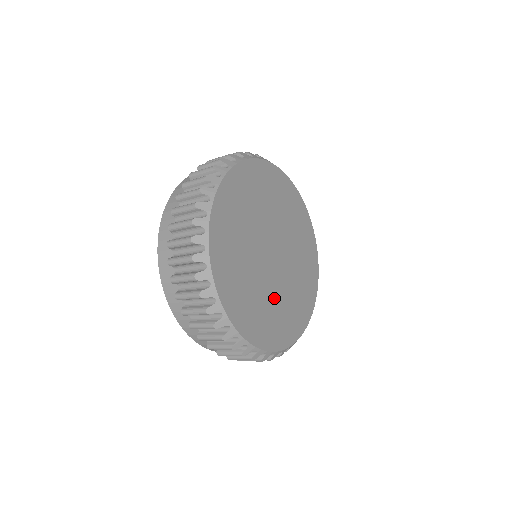
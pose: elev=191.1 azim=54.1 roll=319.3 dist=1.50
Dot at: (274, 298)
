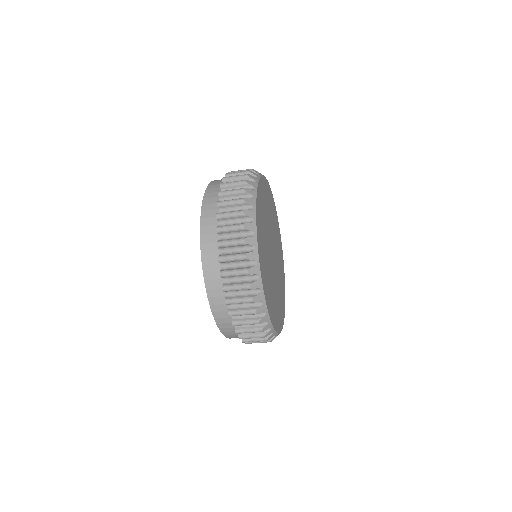
Dot at: (267, 257)
